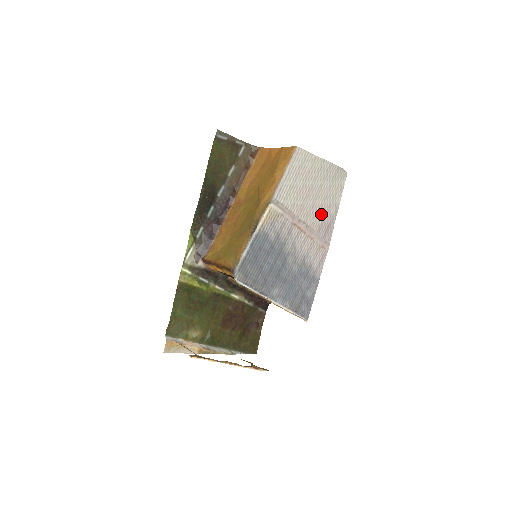
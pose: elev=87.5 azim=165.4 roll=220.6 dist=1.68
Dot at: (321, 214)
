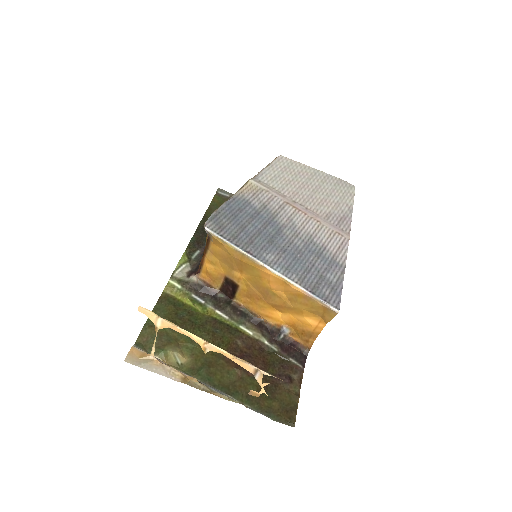
Dot at: (326, 206)
